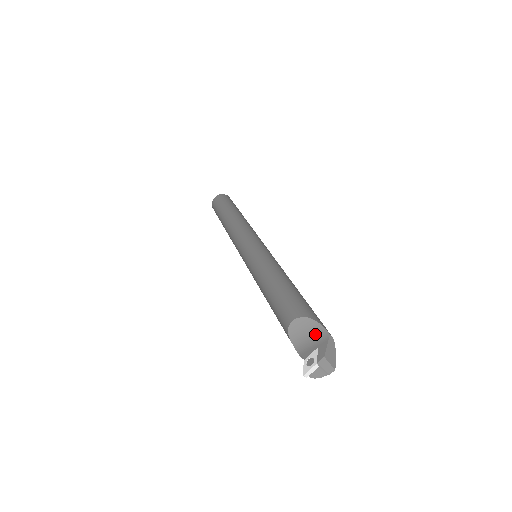
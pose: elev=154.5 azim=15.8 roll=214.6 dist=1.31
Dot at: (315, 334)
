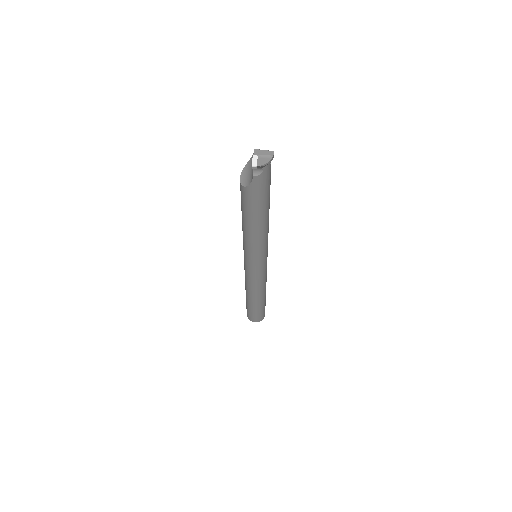
Dot at: occluded
